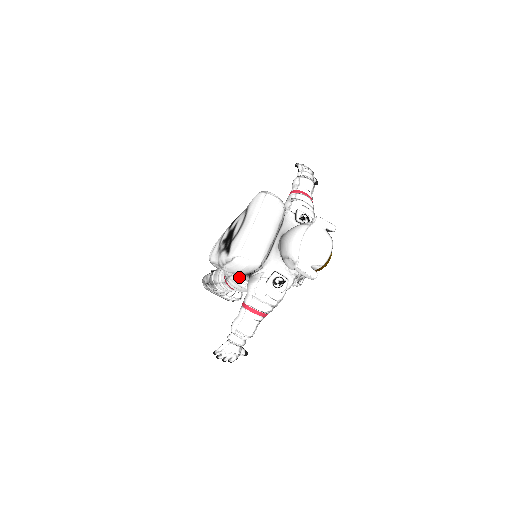
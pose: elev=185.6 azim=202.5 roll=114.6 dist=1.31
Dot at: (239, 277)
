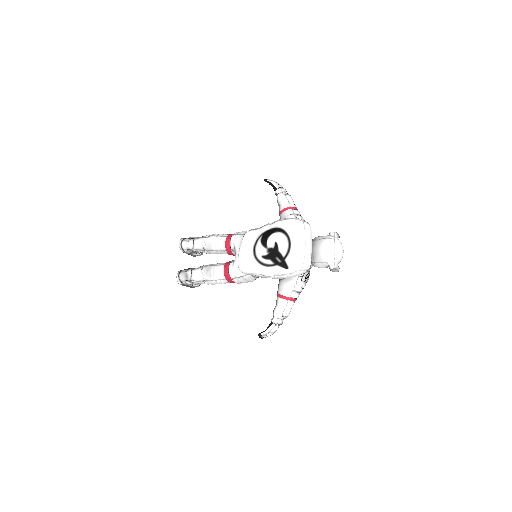
Dot at: (252, 275)
